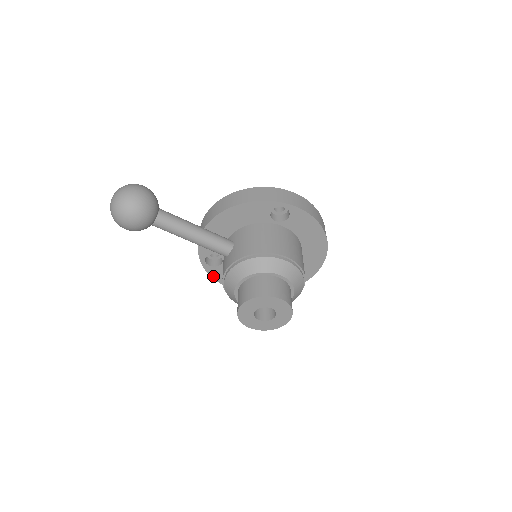
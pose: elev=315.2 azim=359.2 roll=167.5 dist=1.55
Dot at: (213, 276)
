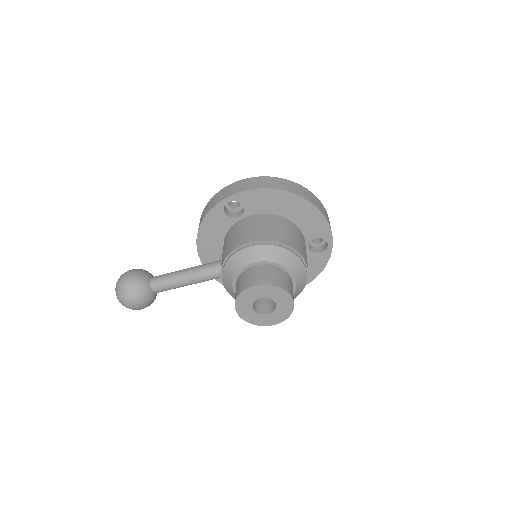
Dot at: occluded
